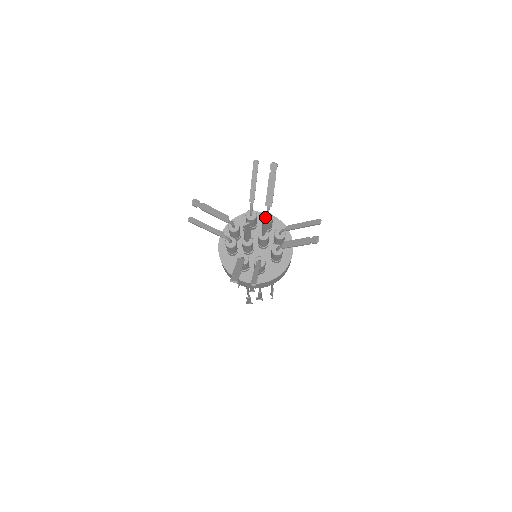
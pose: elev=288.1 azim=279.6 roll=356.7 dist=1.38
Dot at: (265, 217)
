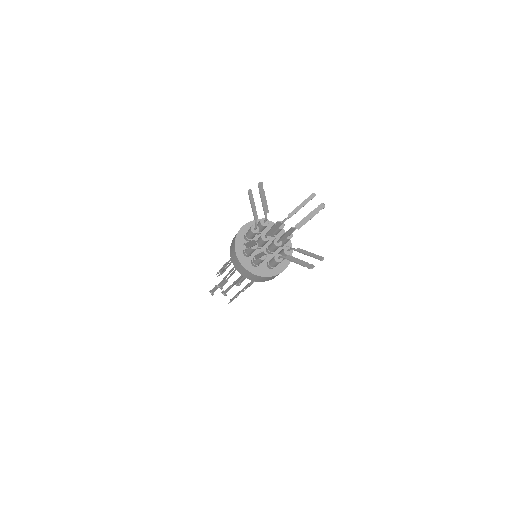
Dot at: (294, 228)
